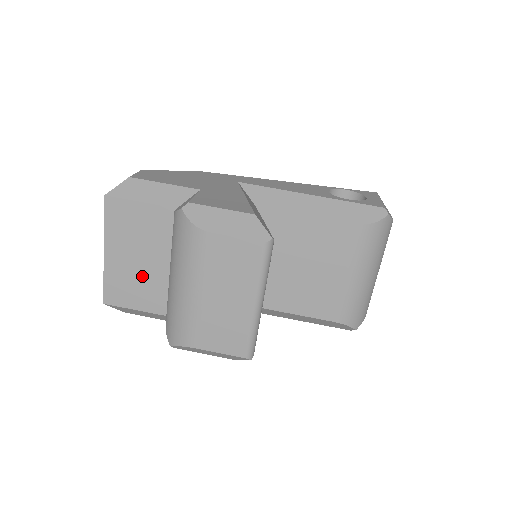
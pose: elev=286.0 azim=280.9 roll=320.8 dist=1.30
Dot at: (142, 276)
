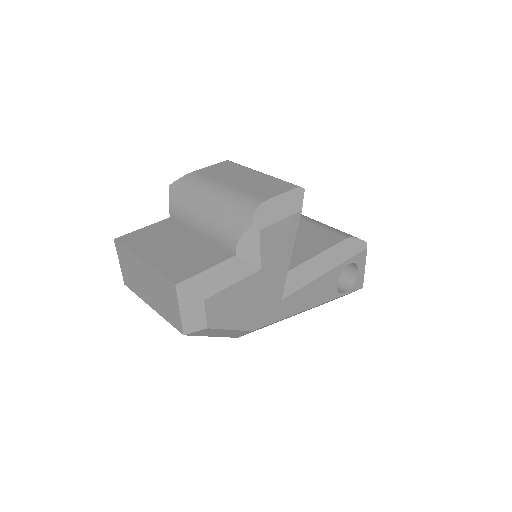
Dot at: (187, 252)
